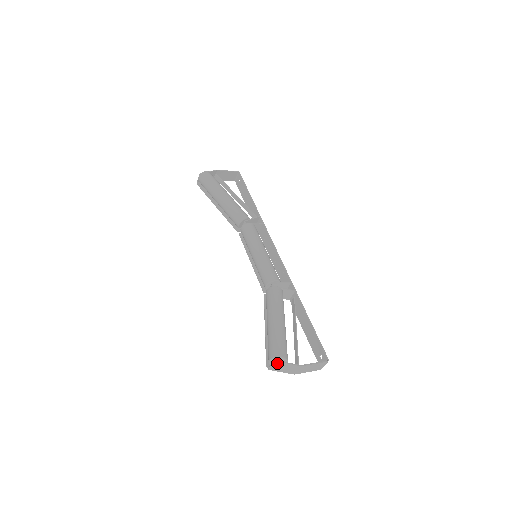
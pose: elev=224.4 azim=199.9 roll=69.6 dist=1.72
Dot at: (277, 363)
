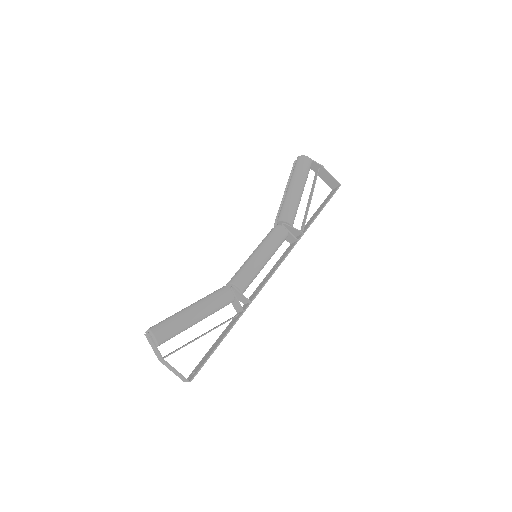
Dot at: (150, 337)
